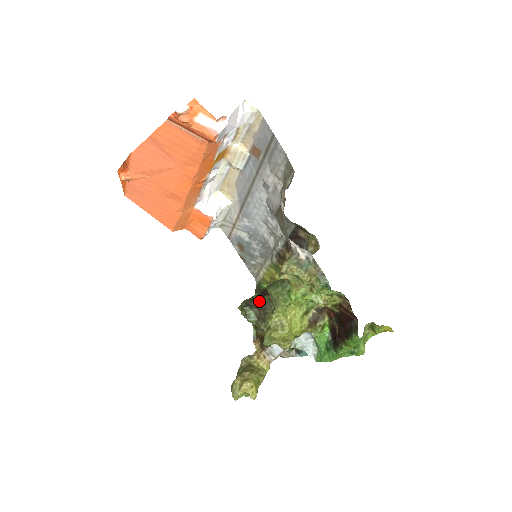
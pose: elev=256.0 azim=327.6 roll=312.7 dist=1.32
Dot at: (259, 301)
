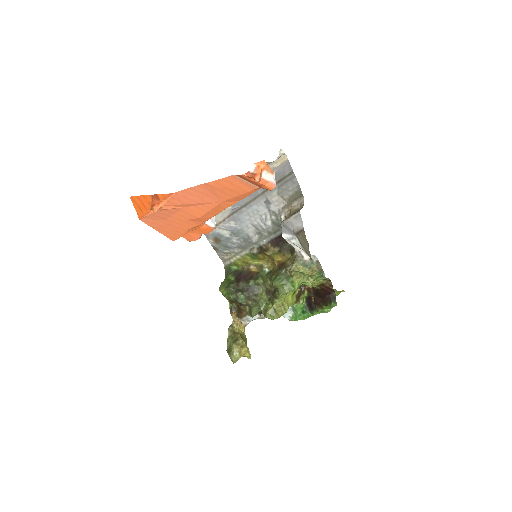
Dot at: (245, 285)
